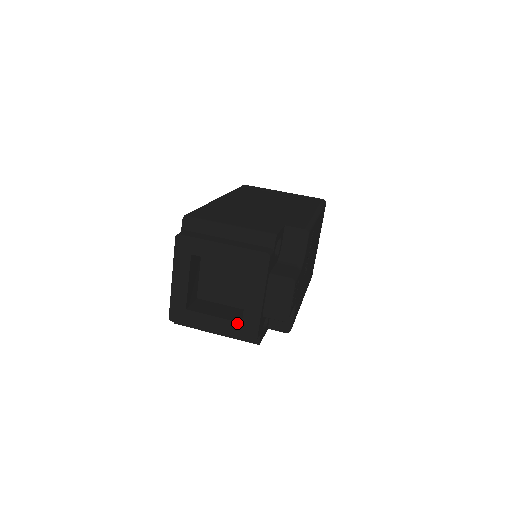
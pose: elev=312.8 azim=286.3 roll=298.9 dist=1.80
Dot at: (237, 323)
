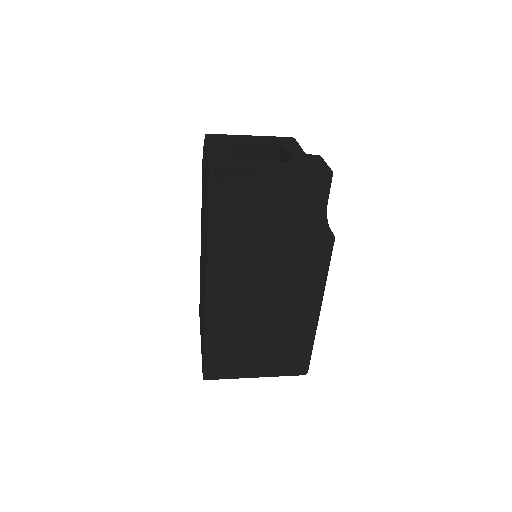
Dot at: (288, 162)
